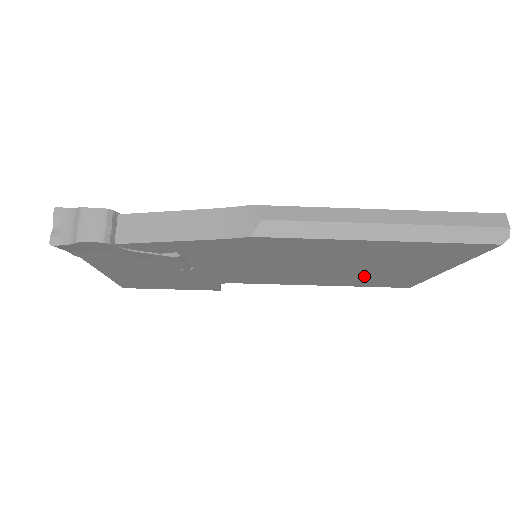
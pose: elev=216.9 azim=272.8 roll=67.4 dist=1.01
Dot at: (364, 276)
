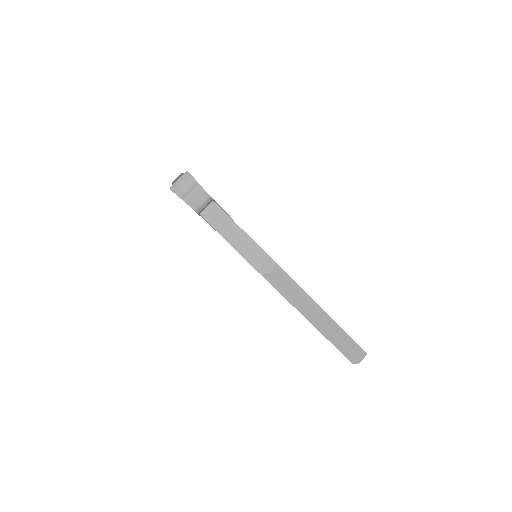
Dot at: occluded
